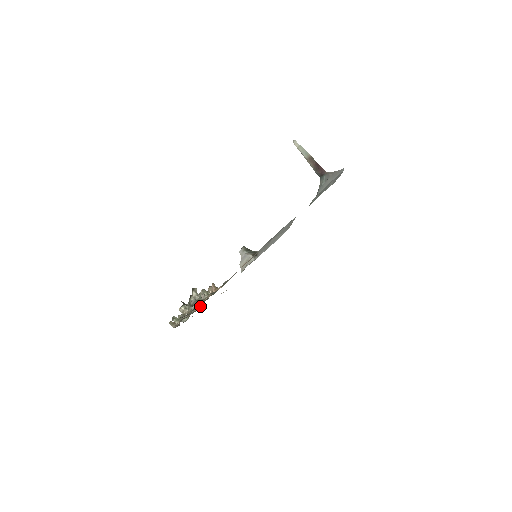
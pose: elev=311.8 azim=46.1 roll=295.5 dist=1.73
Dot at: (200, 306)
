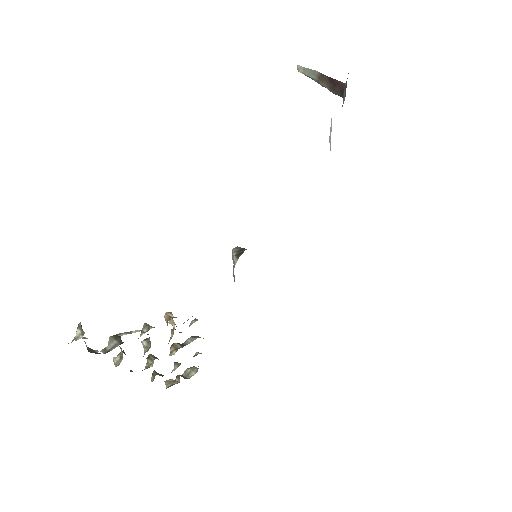
Dot at: occluded
